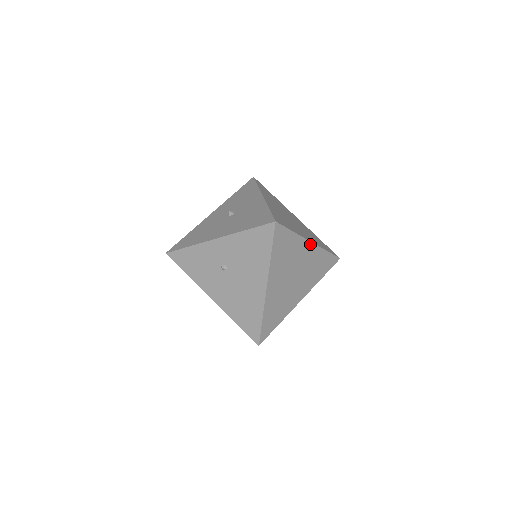
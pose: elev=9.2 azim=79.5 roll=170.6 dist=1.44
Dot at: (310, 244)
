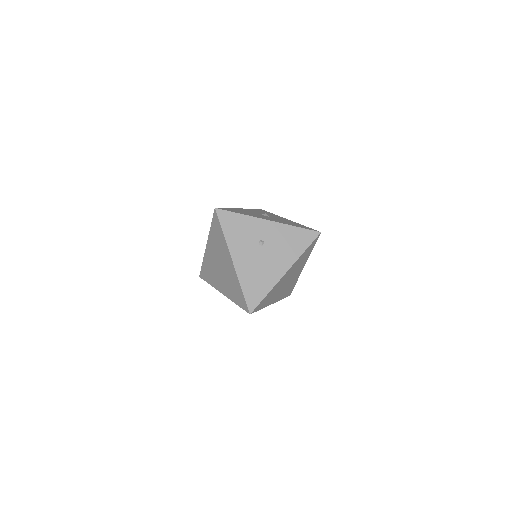
Dot at: (303, 267)
